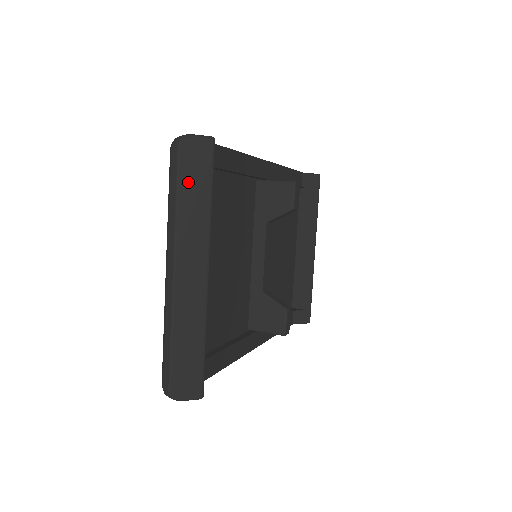
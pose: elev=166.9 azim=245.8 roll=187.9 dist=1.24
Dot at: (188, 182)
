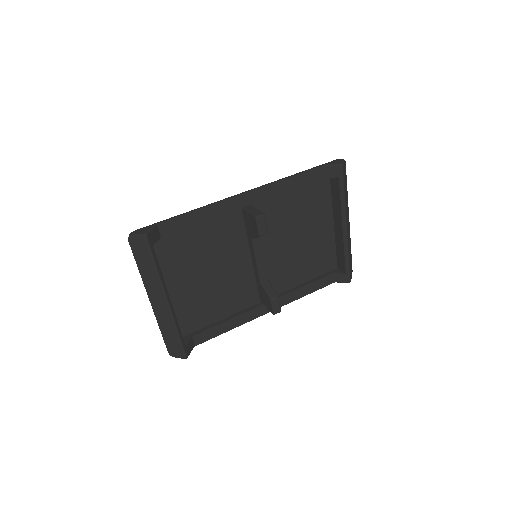
Dot at: (140, 259)
